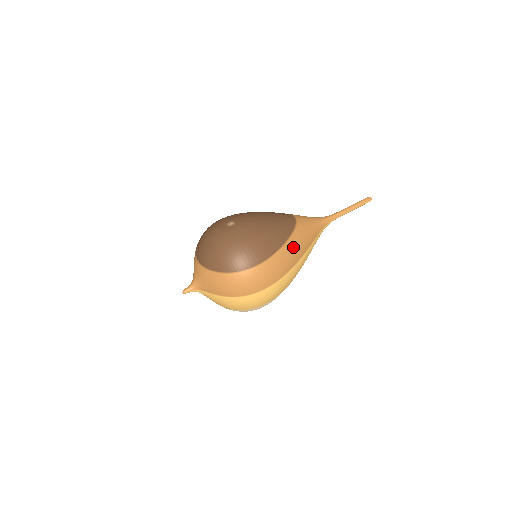
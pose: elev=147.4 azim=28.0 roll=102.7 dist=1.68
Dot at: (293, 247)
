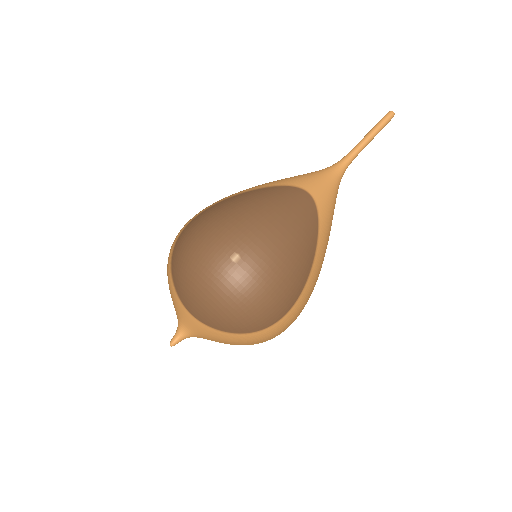
Dot at: (321, 254)
